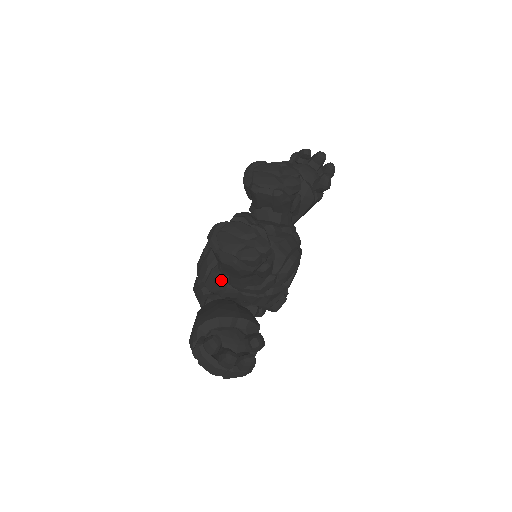
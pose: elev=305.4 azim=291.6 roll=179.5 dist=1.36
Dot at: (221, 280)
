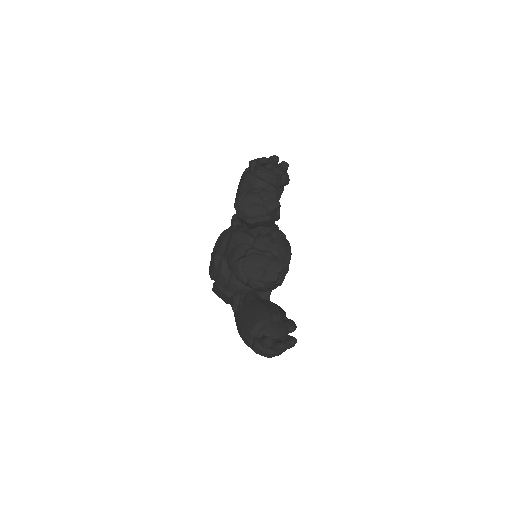
Dot at: (241, 285)
